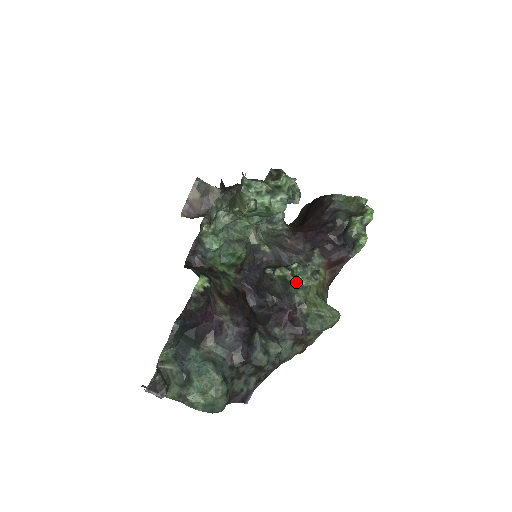
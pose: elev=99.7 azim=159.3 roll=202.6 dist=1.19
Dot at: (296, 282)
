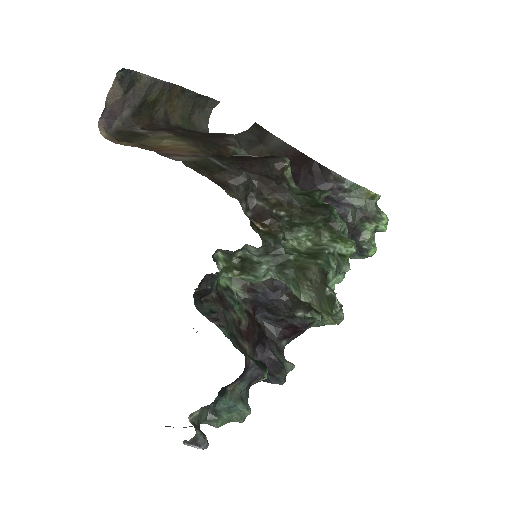
Dot at: occluded
